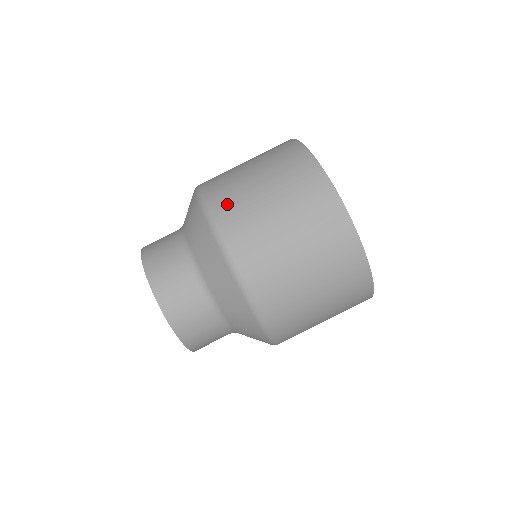
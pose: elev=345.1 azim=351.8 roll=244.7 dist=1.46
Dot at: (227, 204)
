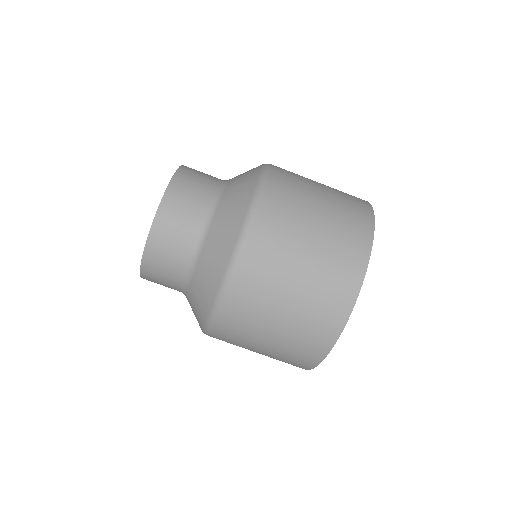
Dot at: (286, 178)
